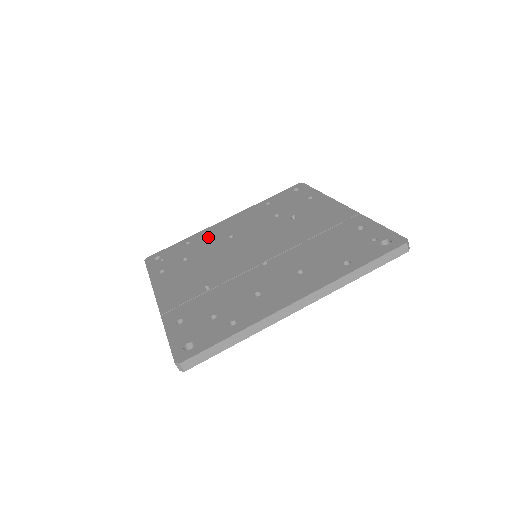
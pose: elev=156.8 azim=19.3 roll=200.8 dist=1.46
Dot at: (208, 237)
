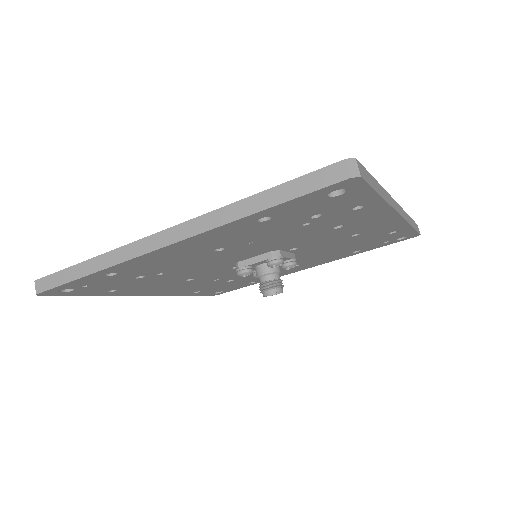
Dot at: occluded
